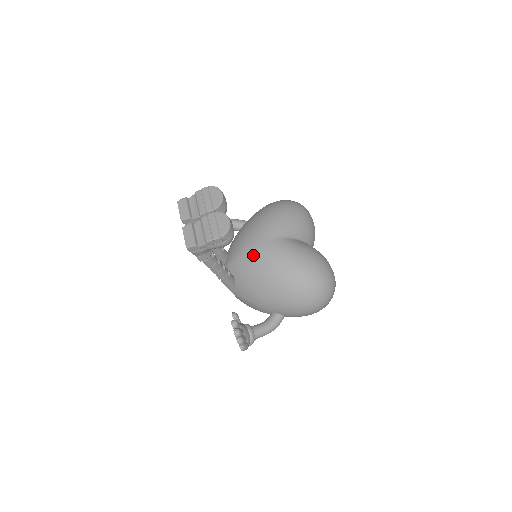
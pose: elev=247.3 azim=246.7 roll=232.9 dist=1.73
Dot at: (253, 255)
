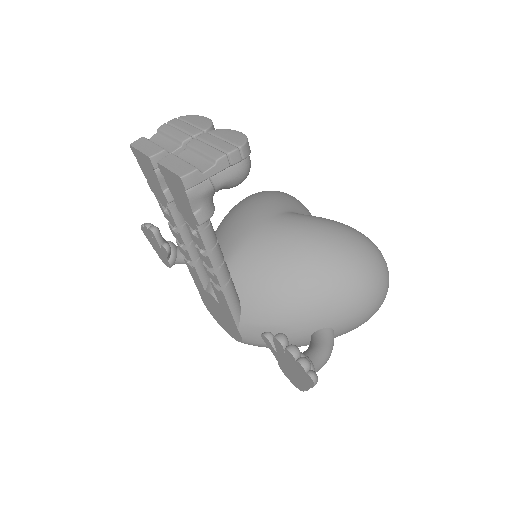
Dot at: (260, 240)
